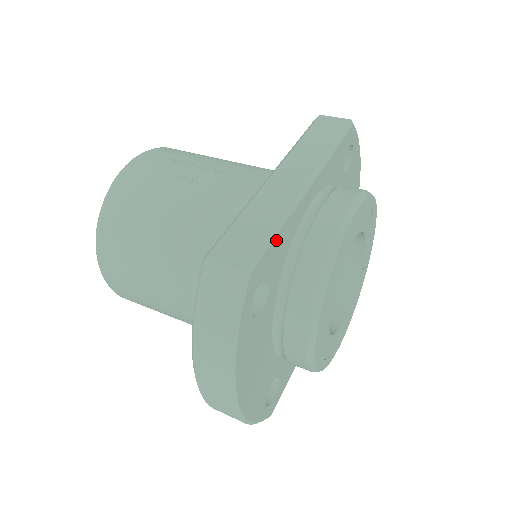
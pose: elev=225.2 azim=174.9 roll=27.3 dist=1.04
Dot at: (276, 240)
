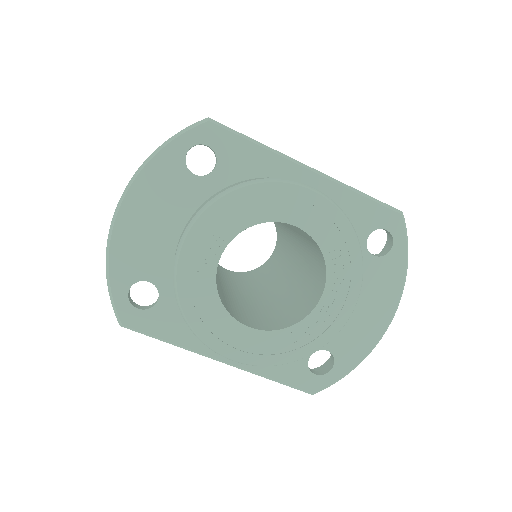
Dot at: (246, 143)
